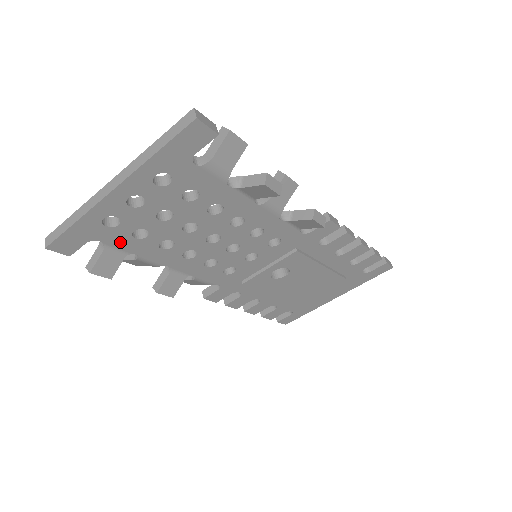
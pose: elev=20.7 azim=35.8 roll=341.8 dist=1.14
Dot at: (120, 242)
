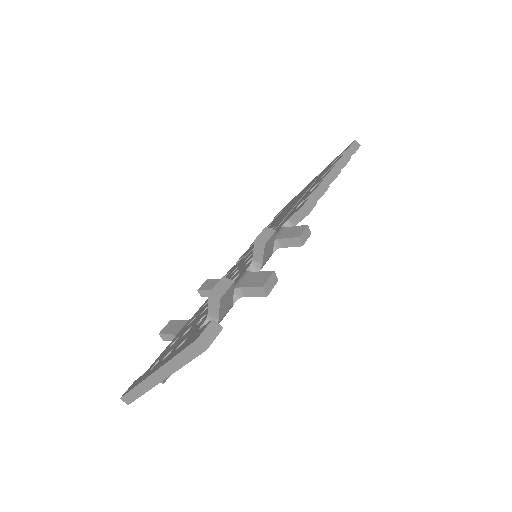
Dot at: occluded
